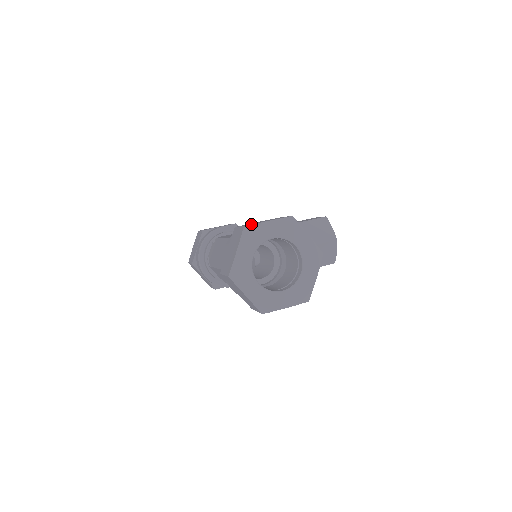
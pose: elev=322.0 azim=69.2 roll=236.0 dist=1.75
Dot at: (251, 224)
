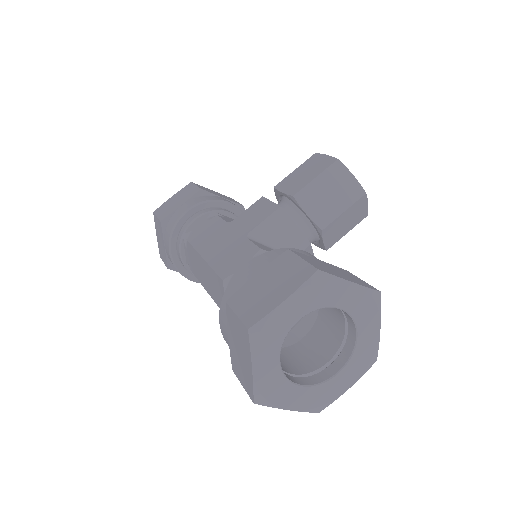
Dot at: (258, 321)
